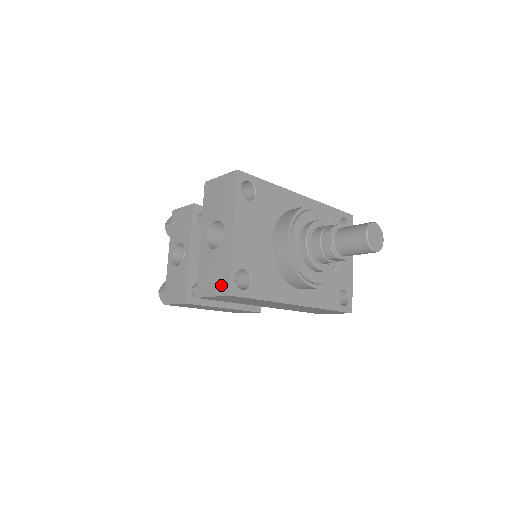
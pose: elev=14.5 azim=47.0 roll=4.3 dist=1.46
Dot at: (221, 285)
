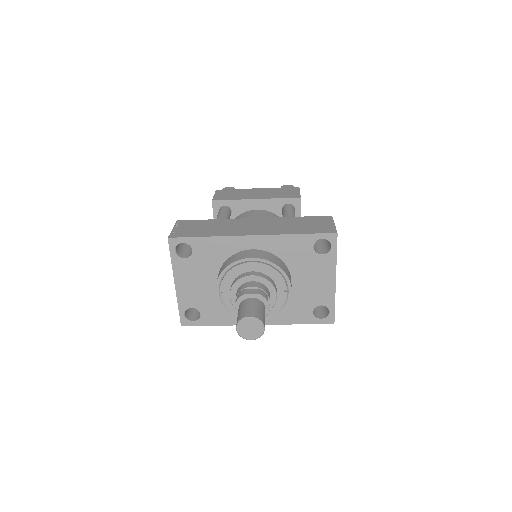
Dot at: occluded
